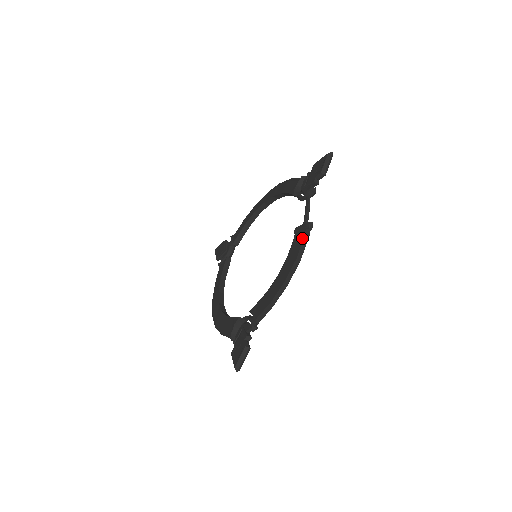
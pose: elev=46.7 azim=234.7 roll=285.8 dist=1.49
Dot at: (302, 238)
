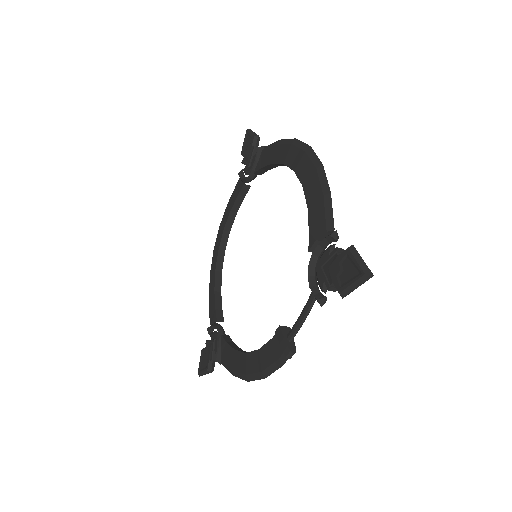
Dot at: (275, 358)
